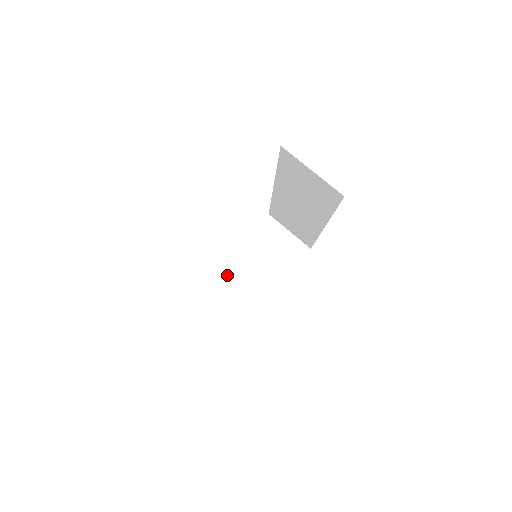
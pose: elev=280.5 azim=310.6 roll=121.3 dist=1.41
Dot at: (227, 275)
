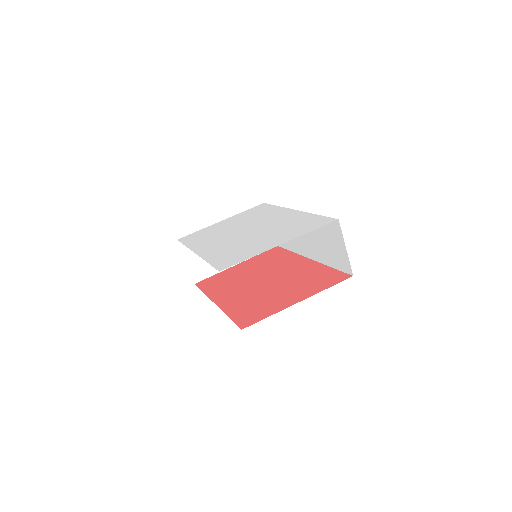
Dot at: occluded
